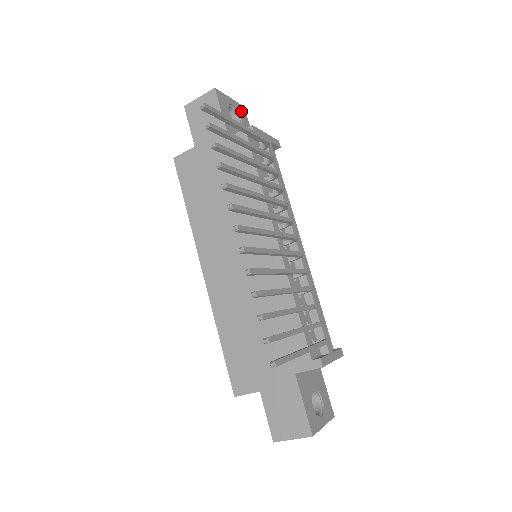
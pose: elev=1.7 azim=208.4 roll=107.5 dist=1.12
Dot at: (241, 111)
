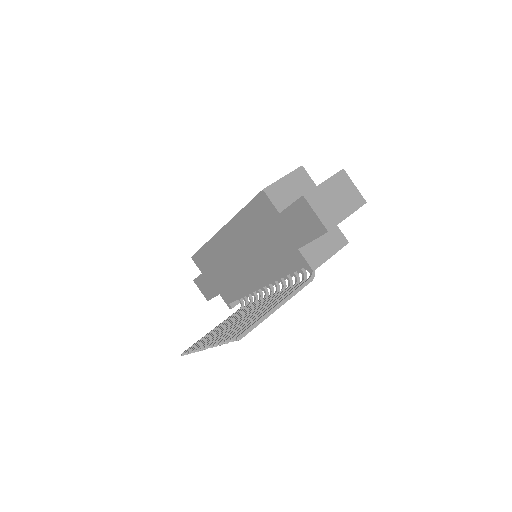
Dot at: occluded
